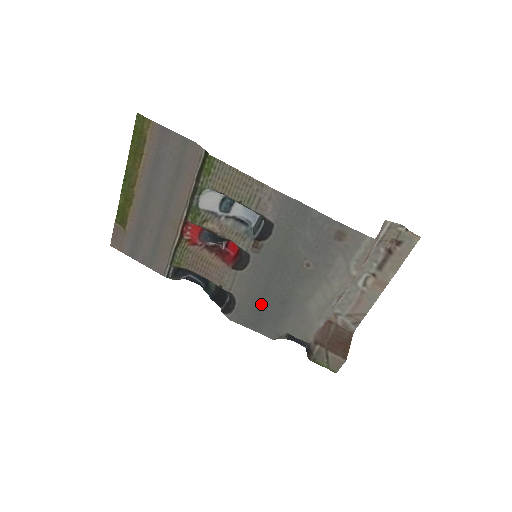
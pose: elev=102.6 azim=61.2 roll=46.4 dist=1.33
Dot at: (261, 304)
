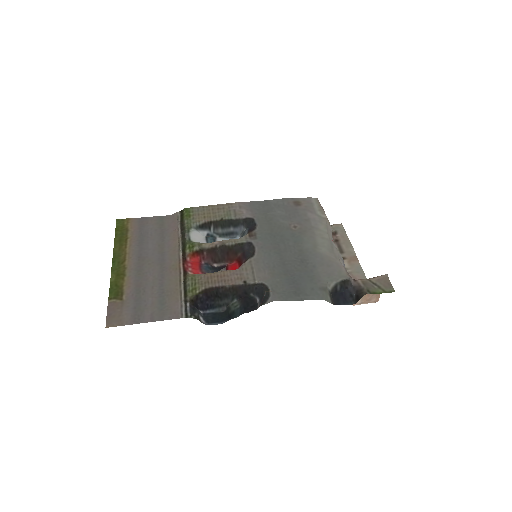
Dot at: (288, 274)
